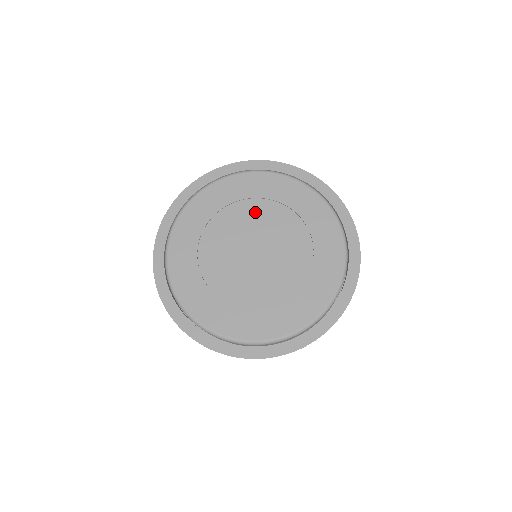
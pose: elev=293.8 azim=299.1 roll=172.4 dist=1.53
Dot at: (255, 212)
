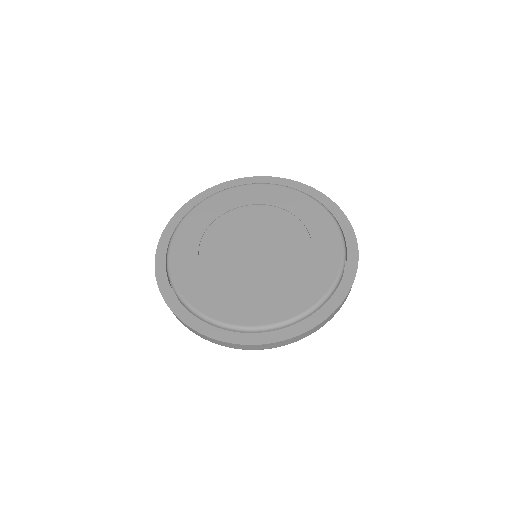
Dot at: (229, 225)
